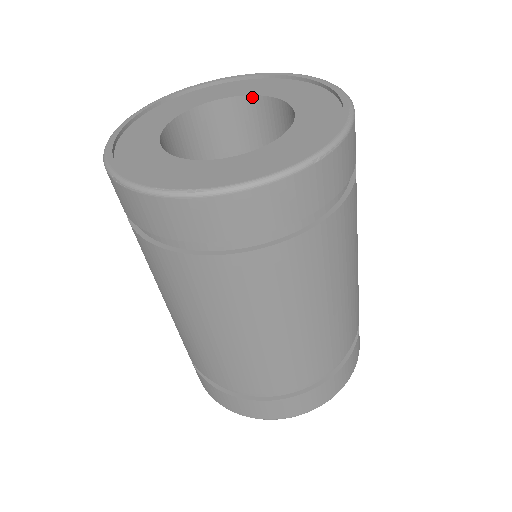
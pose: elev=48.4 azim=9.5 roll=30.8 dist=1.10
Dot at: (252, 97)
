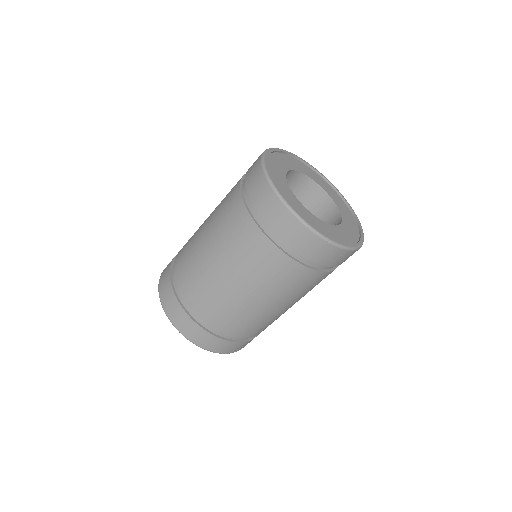
Dot at: (295, 171)
